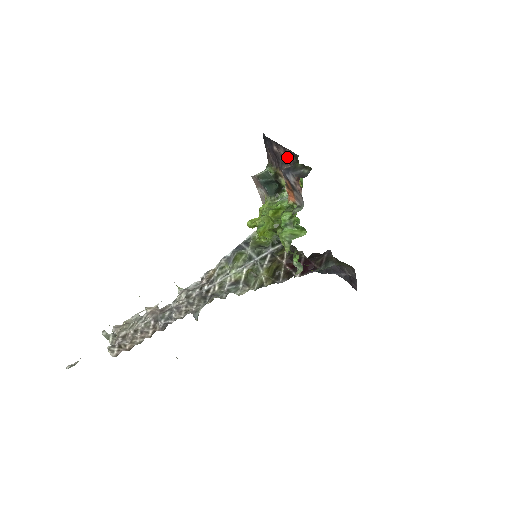
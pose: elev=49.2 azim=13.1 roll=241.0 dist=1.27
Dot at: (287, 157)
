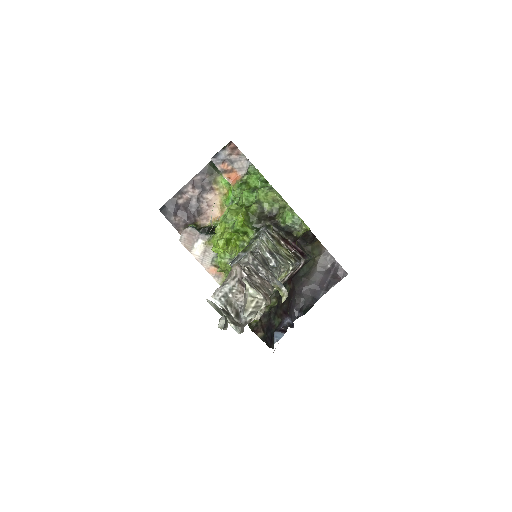
Dot at: (199, 186)
